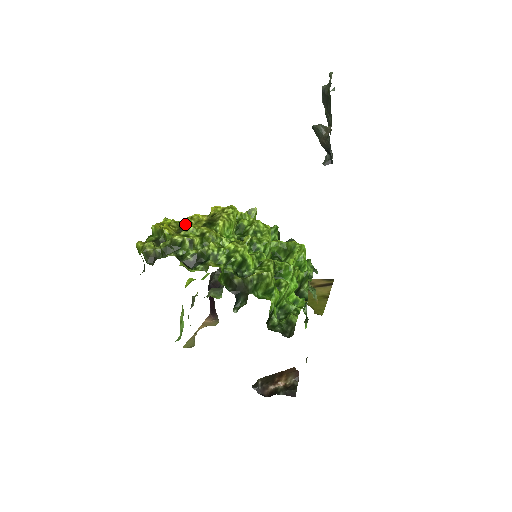
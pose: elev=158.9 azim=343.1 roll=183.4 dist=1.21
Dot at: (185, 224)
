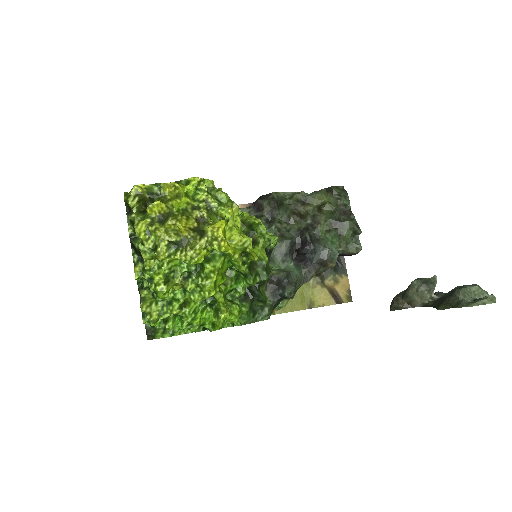
Dot at: (166, 221)
